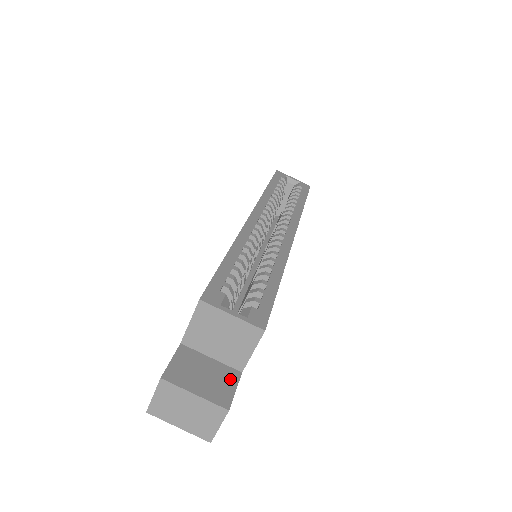
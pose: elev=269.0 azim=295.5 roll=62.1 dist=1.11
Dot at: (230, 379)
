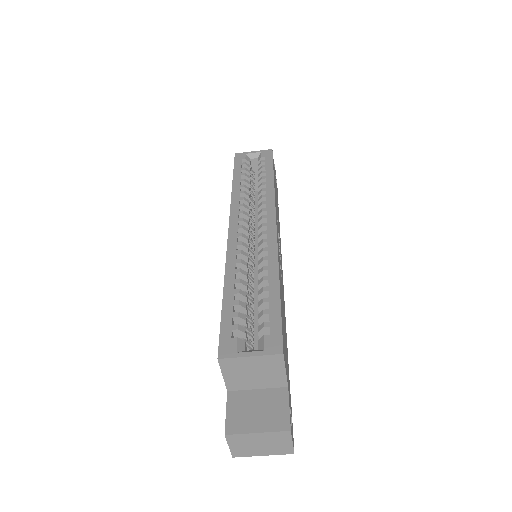
Dot at: (280, 400)
